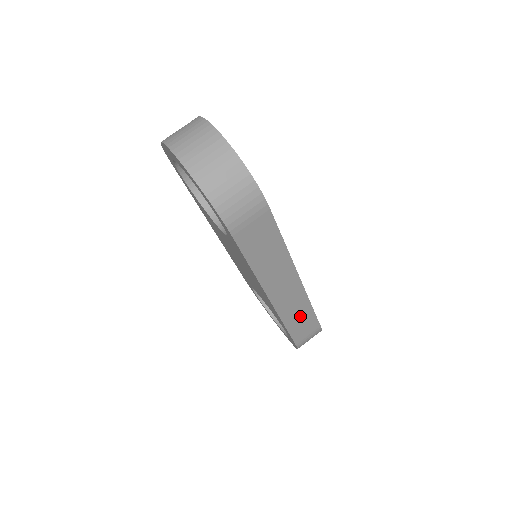
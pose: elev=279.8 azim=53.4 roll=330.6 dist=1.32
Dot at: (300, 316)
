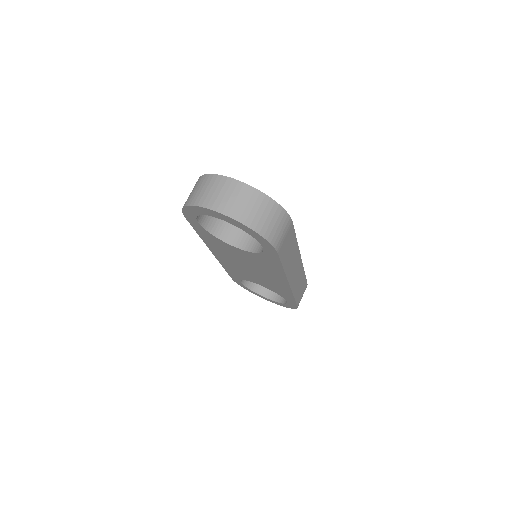
Dot at: (300, 284)
